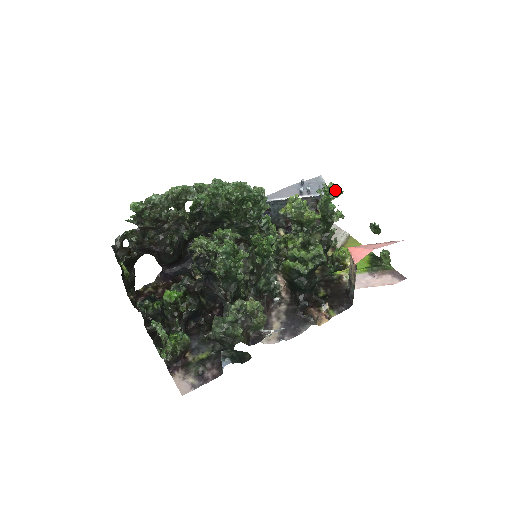
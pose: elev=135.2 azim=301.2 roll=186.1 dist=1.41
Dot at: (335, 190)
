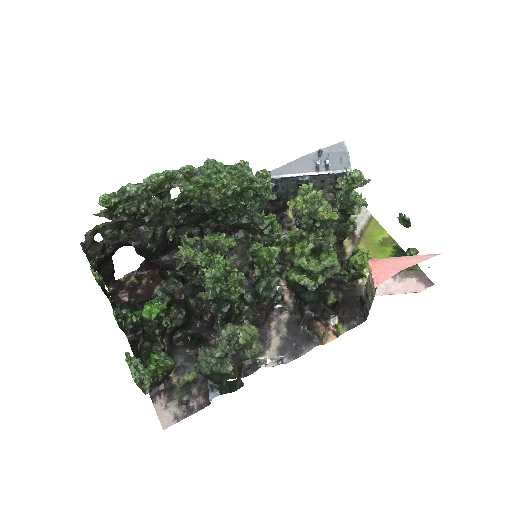
Dot at: (360, 179)
